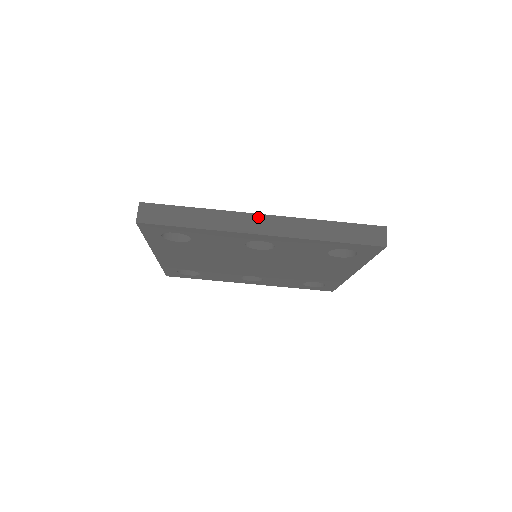
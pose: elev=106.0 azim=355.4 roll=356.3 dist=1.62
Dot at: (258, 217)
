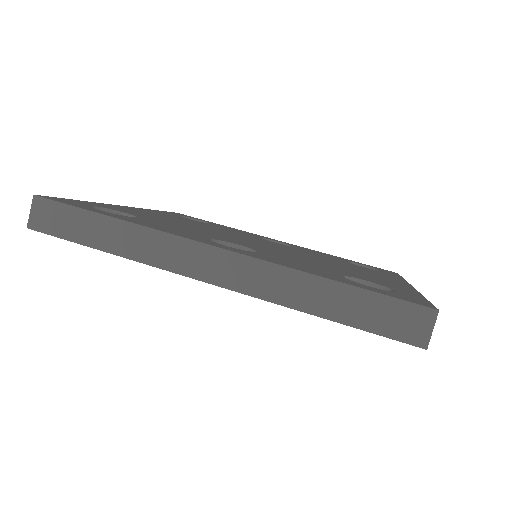
Dot at: (205, 250)
